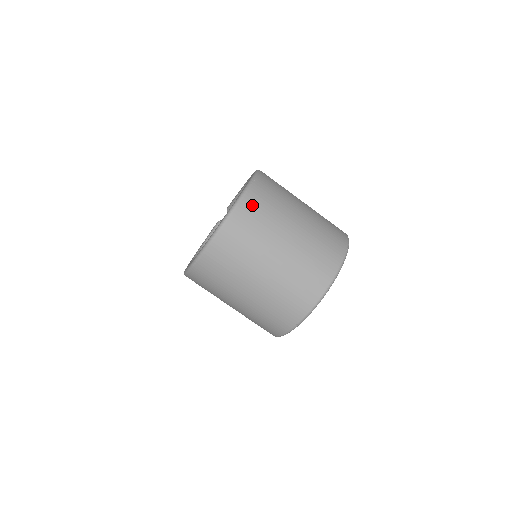
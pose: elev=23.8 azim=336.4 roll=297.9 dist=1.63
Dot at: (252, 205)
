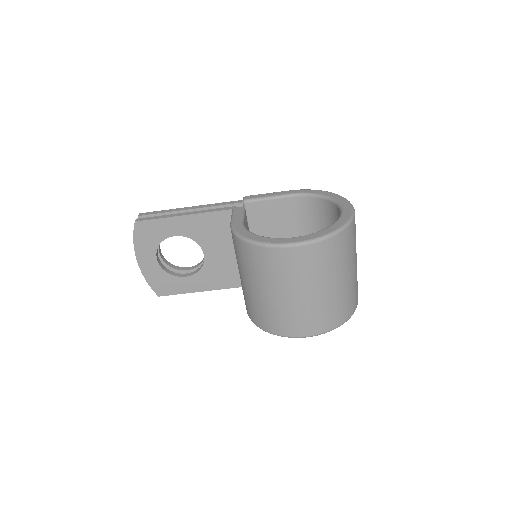
Dot at: occluded
